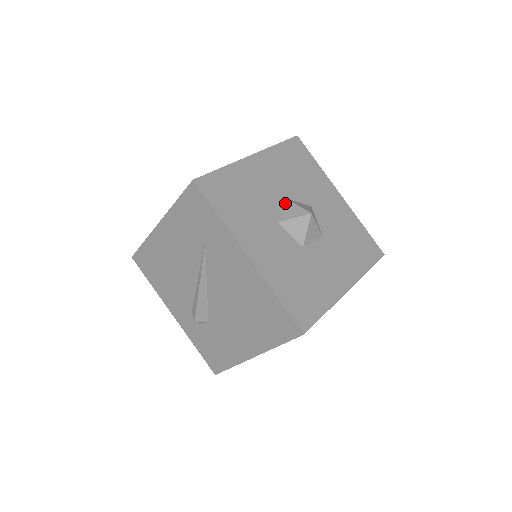
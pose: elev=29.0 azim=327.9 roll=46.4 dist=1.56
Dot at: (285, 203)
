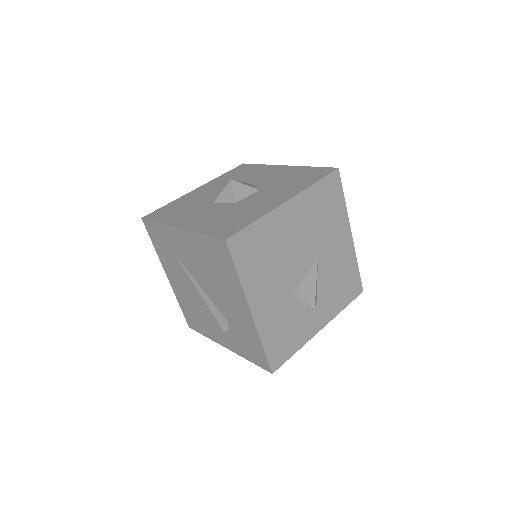
Dot at: occluded
